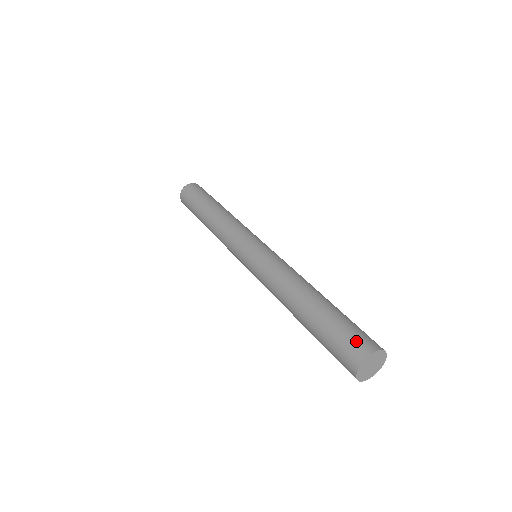
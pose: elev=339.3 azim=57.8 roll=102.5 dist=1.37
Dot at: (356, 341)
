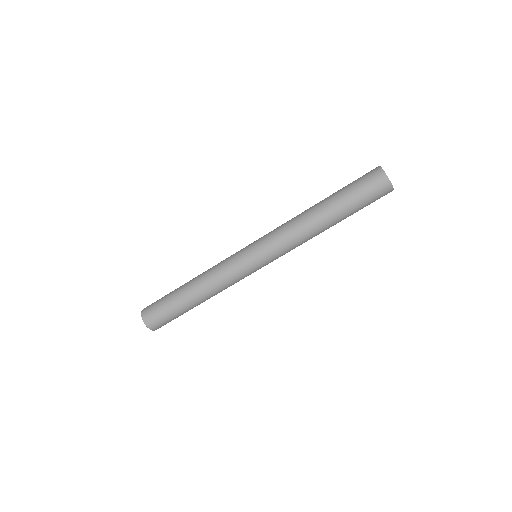
Dot at: (367, 174)
